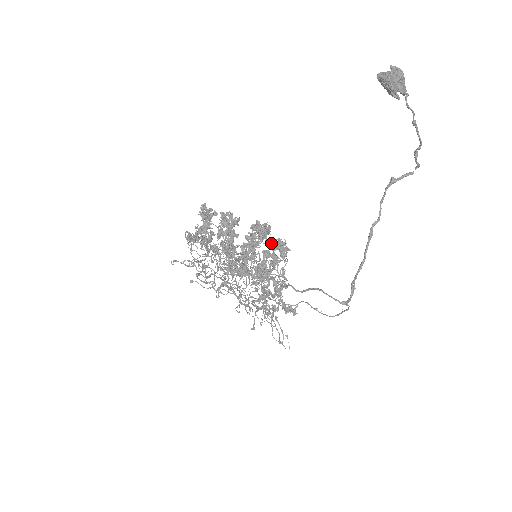
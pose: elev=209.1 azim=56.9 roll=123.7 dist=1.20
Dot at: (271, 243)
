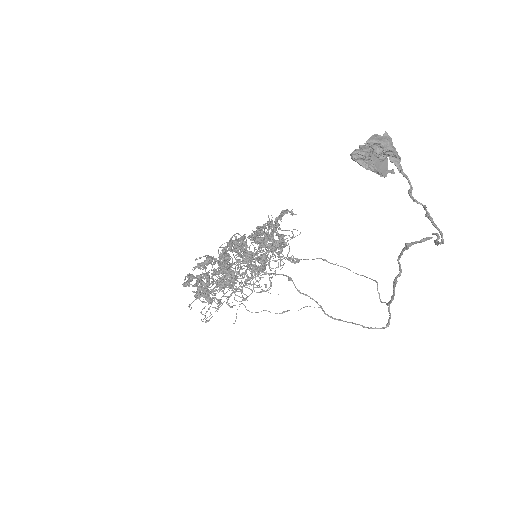
Dot at: (267, 247)
